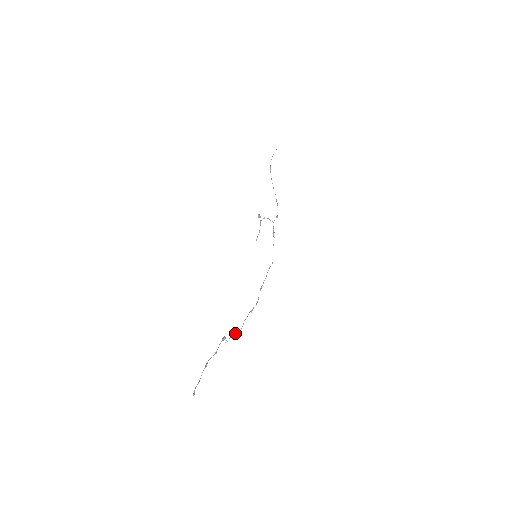
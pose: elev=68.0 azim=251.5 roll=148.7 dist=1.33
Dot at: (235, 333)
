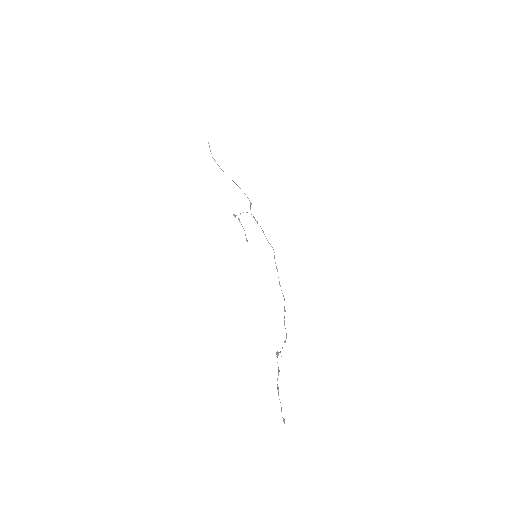
Dot at: (284, 342)
